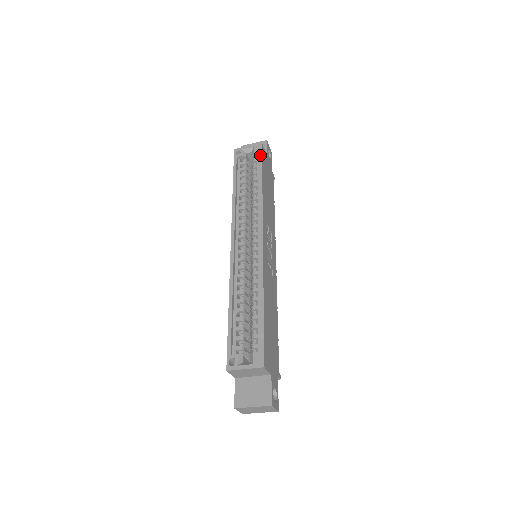
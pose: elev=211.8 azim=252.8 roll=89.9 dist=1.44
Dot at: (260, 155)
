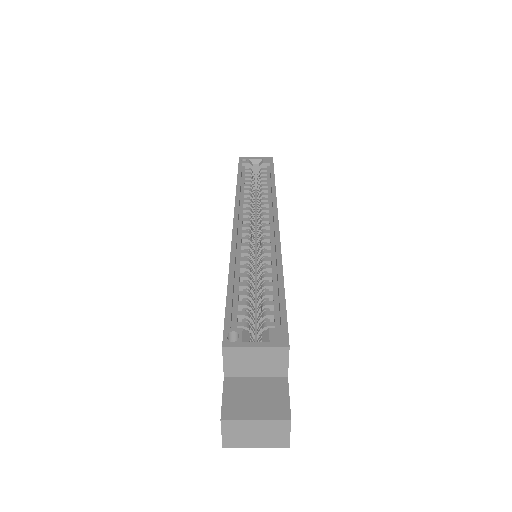
Dot at: (271, 164)
